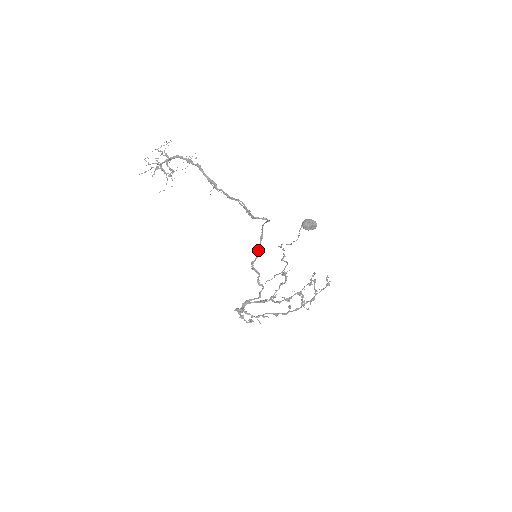
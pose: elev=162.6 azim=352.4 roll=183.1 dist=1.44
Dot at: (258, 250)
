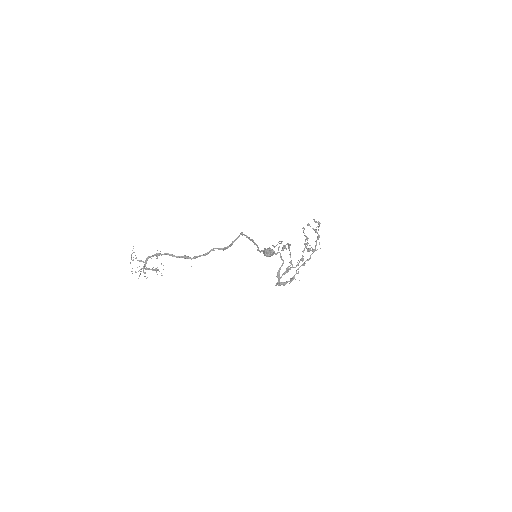
Dot at: occluded
